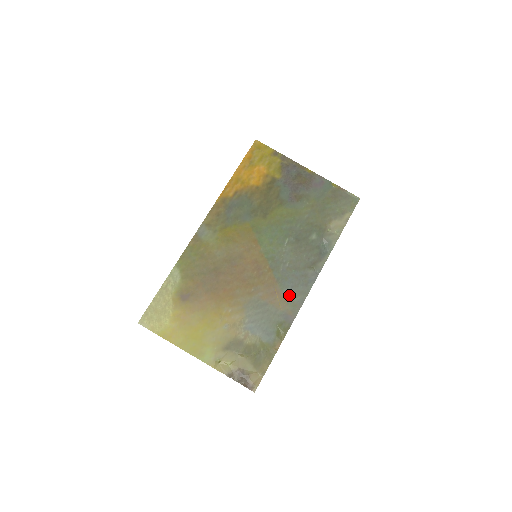
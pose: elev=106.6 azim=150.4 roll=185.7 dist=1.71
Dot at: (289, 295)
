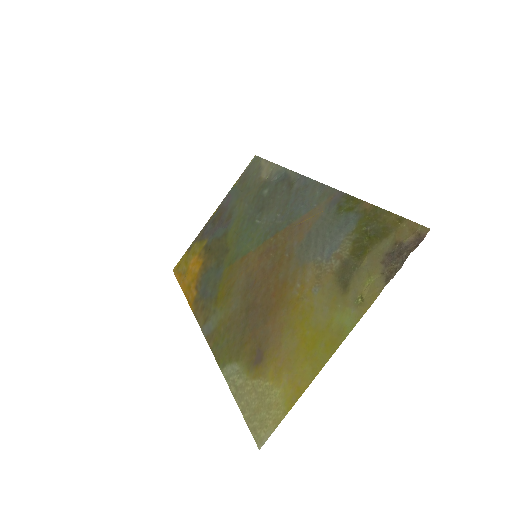
Dot at: (310, 205)
